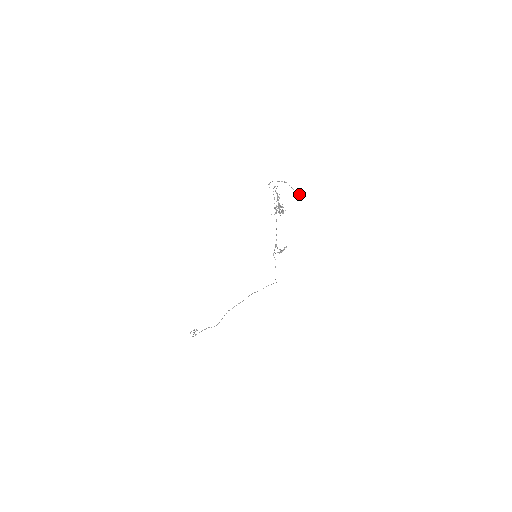
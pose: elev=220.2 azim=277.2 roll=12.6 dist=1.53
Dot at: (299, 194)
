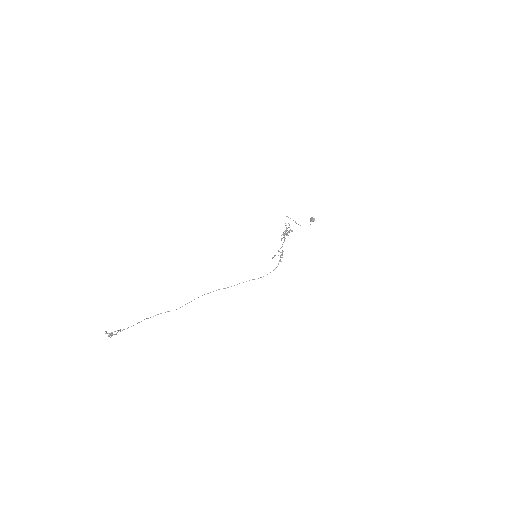
Dot at: (313, 218)
